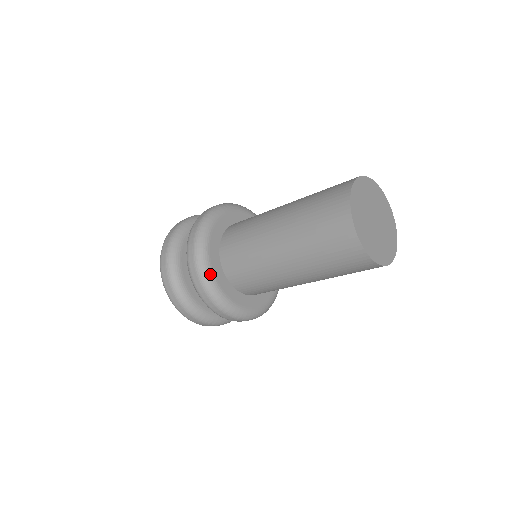
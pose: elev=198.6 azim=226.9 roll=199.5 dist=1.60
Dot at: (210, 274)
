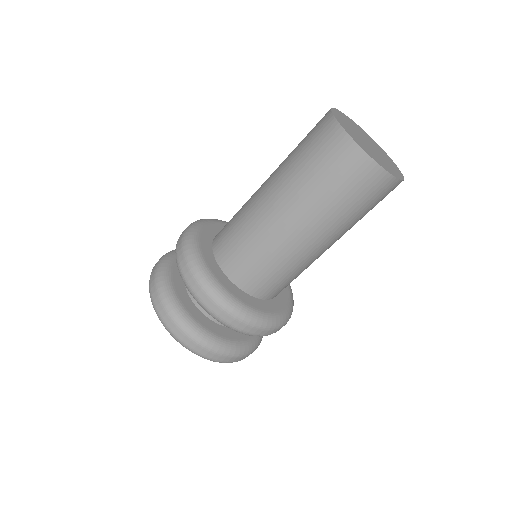
Dot at: (197, 251)
